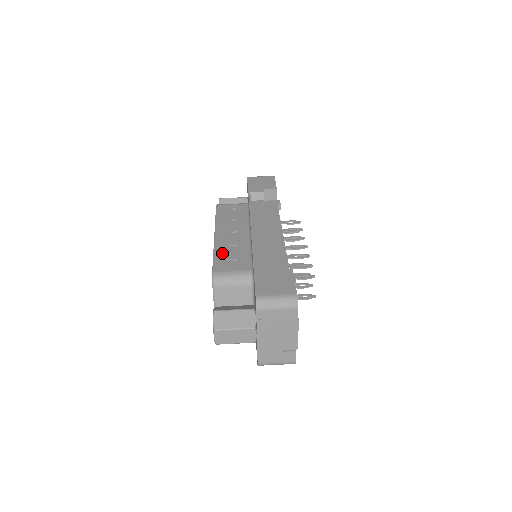
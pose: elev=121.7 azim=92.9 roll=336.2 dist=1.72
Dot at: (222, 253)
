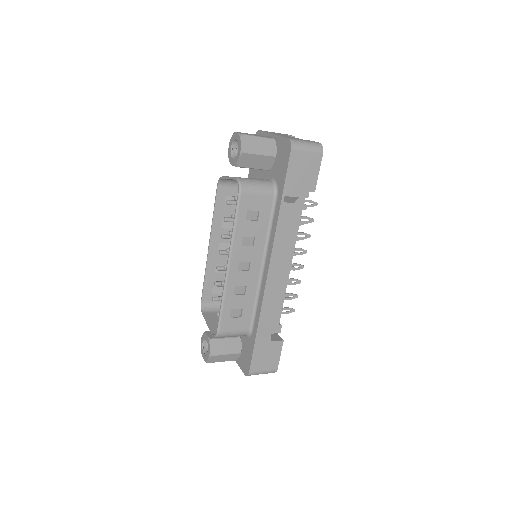
Dot at: (220, 214)
